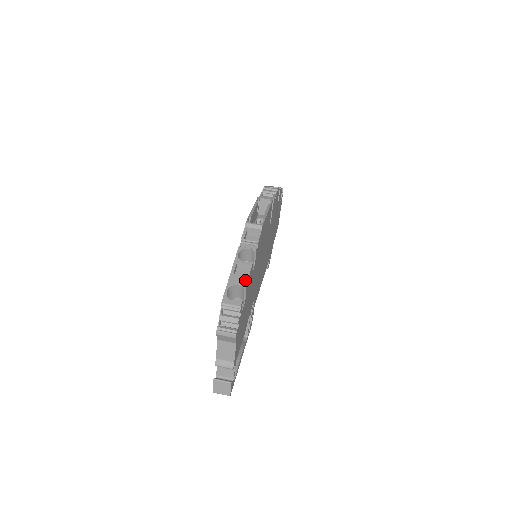
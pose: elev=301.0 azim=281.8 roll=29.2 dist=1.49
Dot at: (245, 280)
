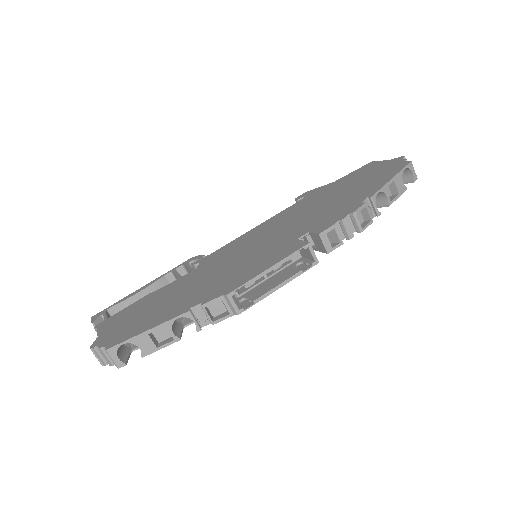
Dot at: (151, 350)
